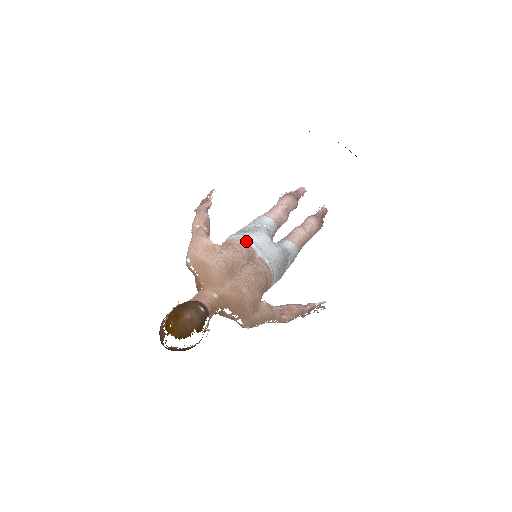
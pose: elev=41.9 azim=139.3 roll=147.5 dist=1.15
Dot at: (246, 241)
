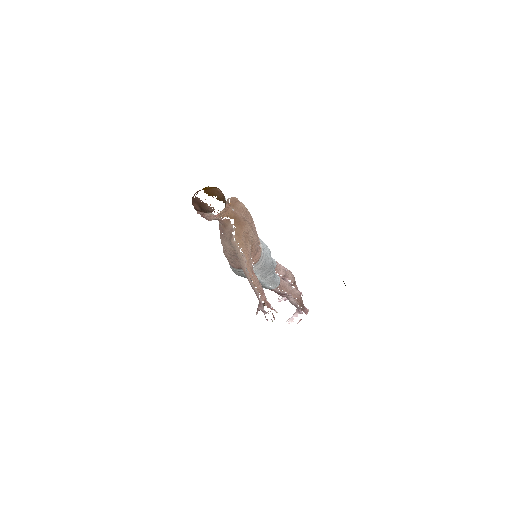
Dot at: occluded
